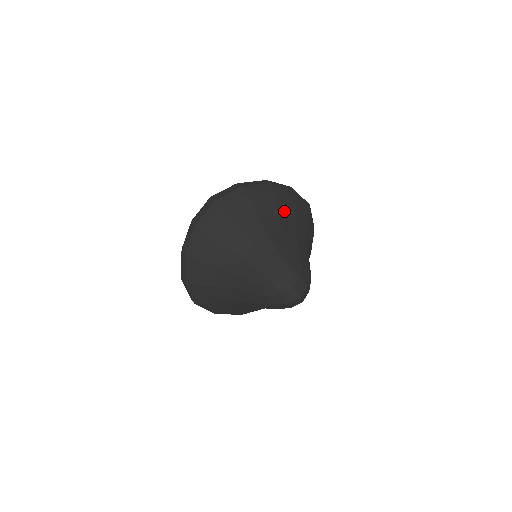
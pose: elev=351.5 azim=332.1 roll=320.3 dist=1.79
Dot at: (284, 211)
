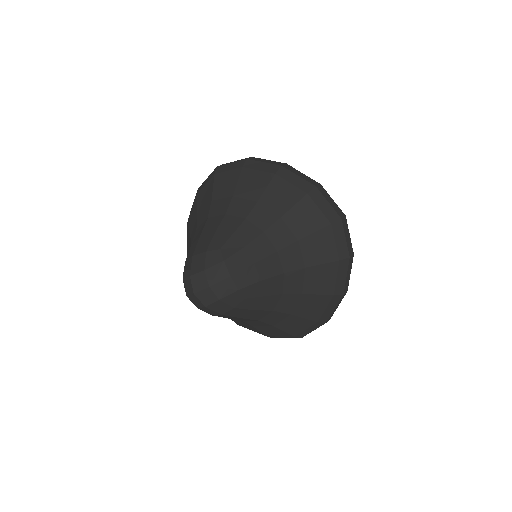
Dot at: (272, 201)
